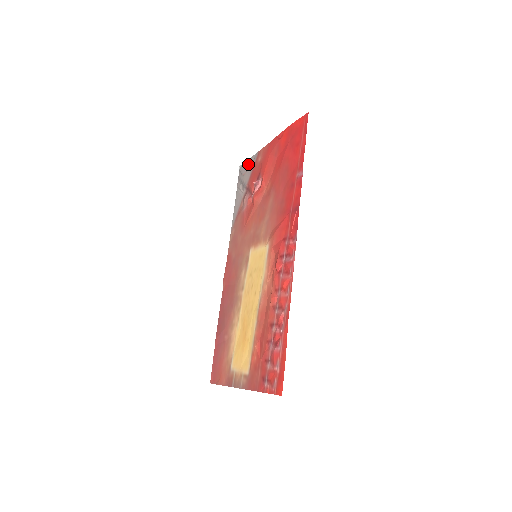
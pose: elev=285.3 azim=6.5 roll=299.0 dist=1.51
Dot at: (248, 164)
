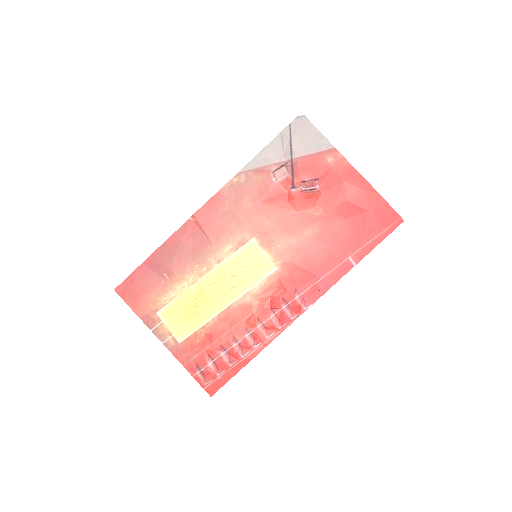
Dot at: (314, 135)
